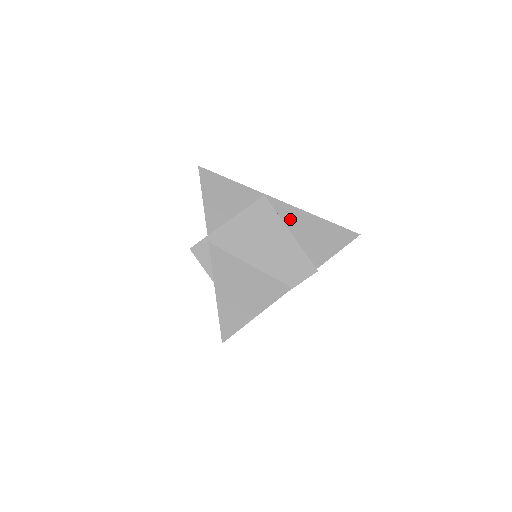
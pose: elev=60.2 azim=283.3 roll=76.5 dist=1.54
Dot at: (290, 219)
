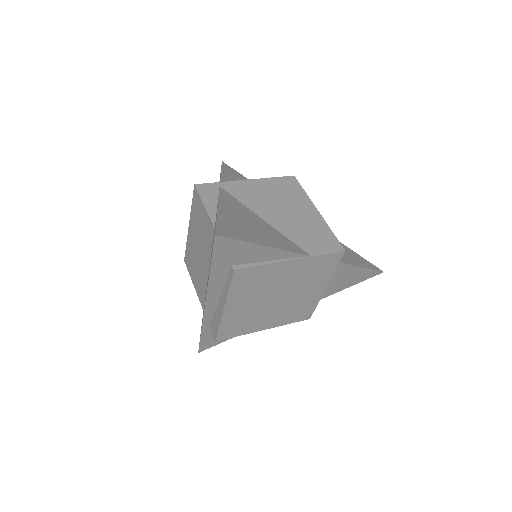
Dot at: occluded
